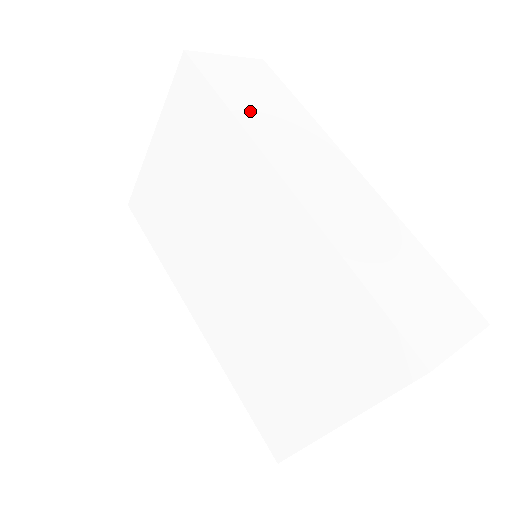
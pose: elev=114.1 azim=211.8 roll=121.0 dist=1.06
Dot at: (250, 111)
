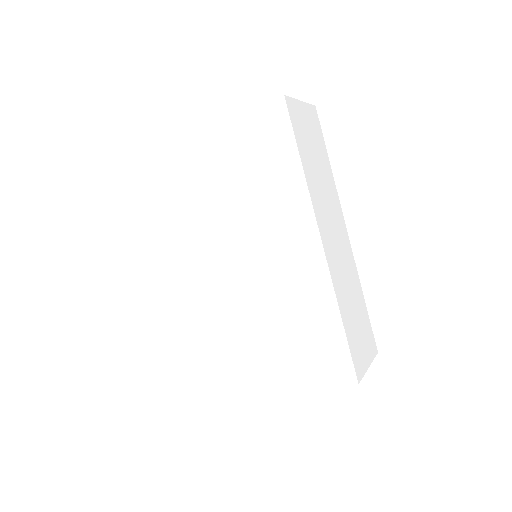
Dot at: (310, 169)
